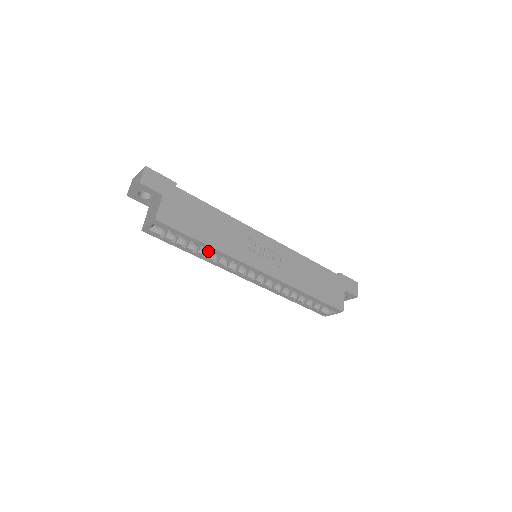
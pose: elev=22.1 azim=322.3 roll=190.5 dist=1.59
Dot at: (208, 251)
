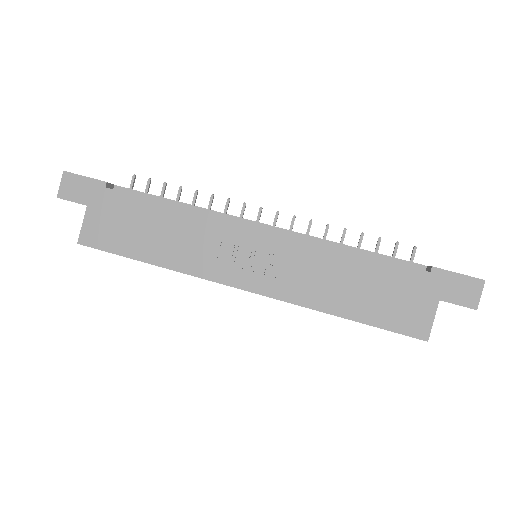
Dot at: occluded
